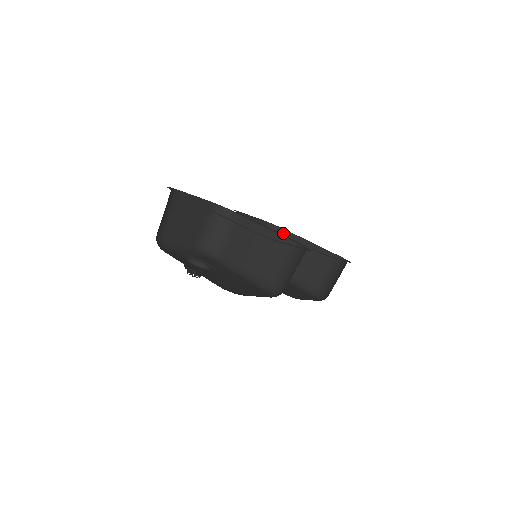
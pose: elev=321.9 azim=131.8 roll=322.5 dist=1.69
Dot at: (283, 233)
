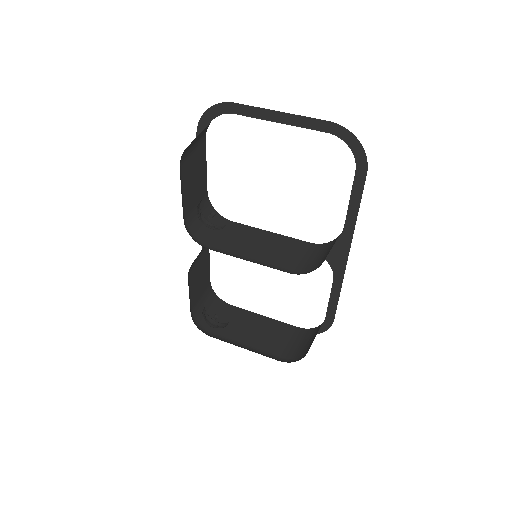
Dot at: (226, 306)
